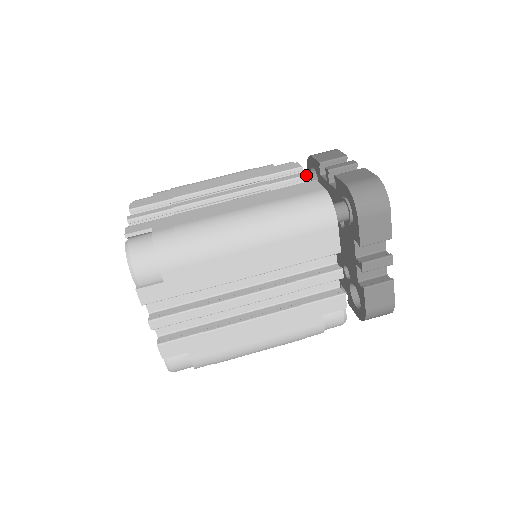
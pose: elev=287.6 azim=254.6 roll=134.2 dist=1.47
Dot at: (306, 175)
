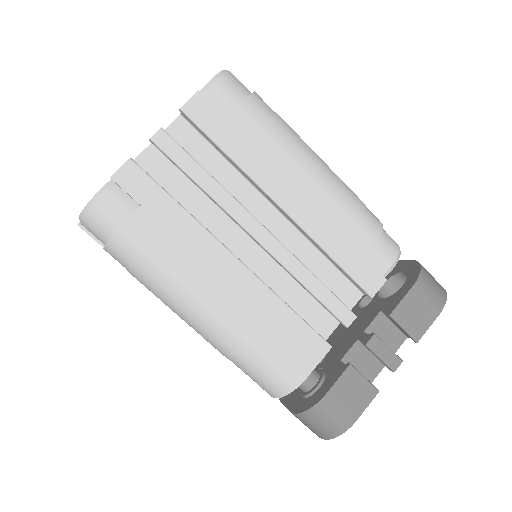
Dot at: (344, 324)
